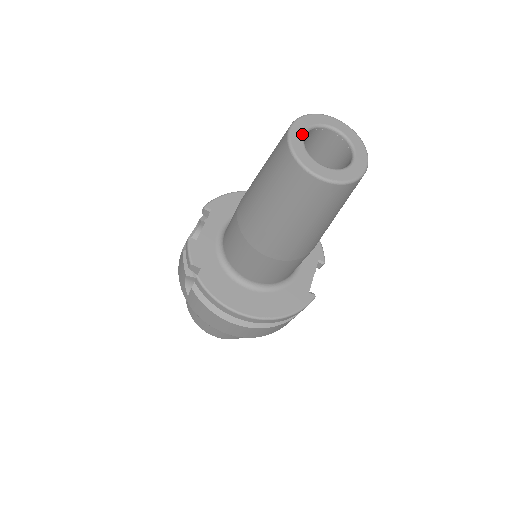
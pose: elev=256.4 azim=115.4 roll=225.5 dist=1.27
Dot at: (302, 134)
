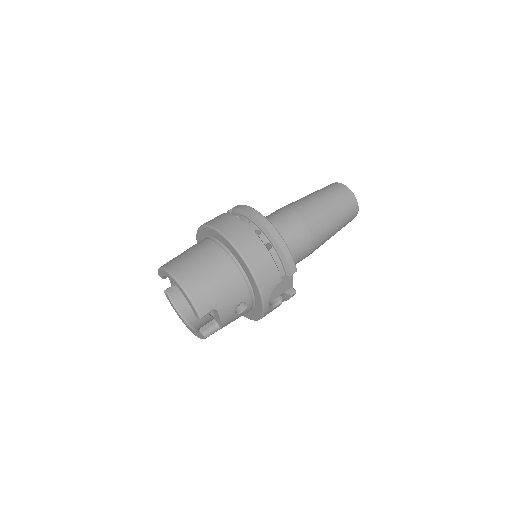
Dot at: occluded
